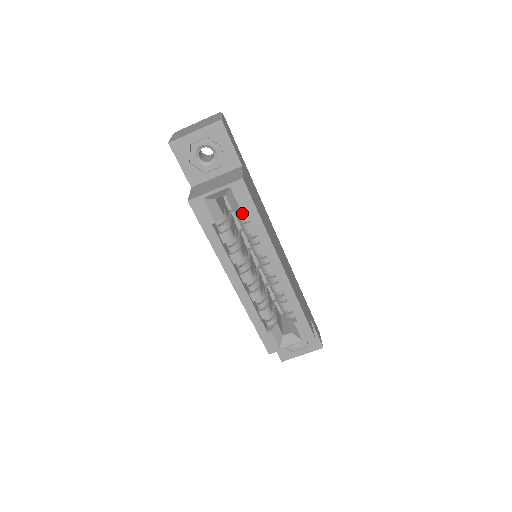
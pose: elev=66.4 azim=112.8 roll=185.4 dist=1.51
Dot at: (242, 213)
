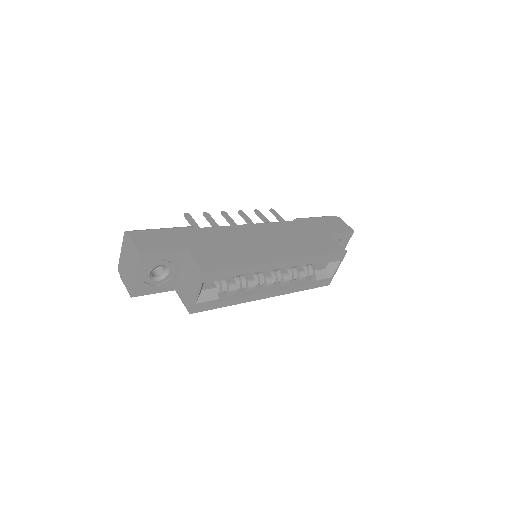
Dot at: occluded
